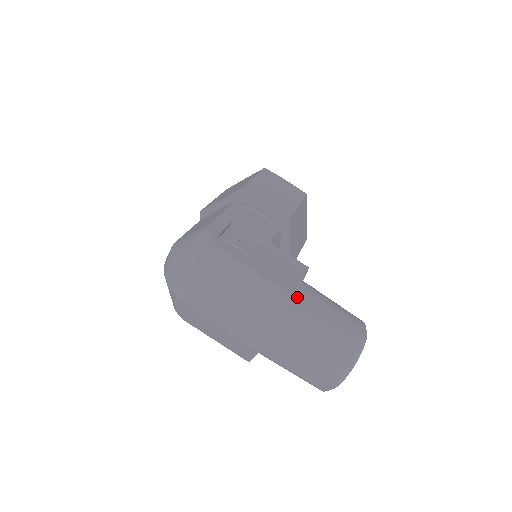
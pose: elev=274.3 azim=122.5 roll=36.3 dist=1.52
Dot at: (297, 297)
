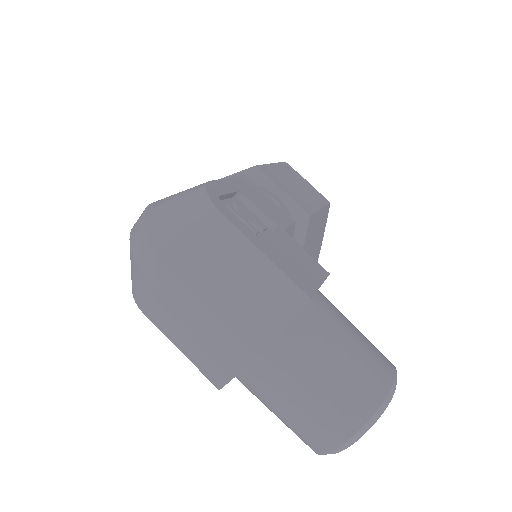
Dot at: (310, 304)
